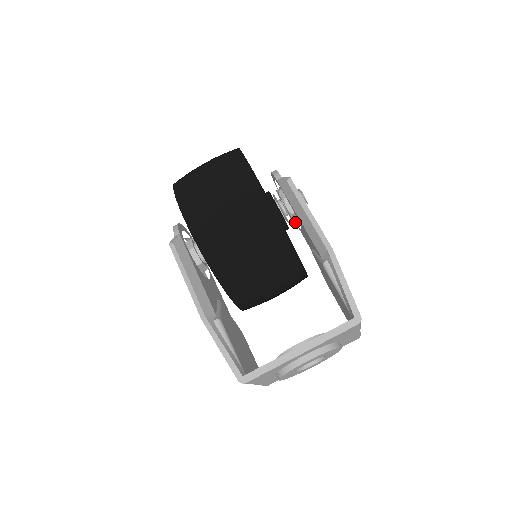
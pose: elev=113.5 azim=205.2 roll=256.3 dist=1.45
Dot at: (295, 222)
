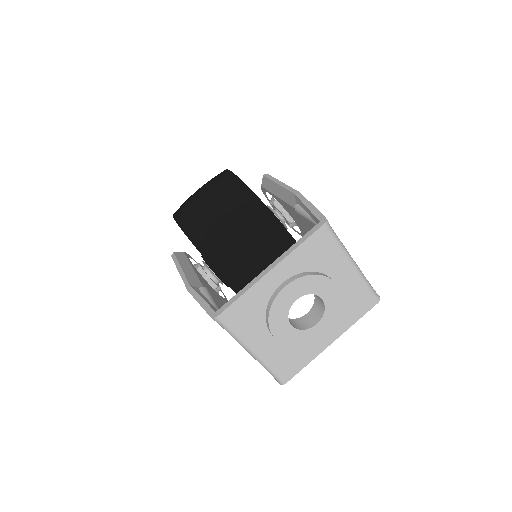
Dot at: occluded
